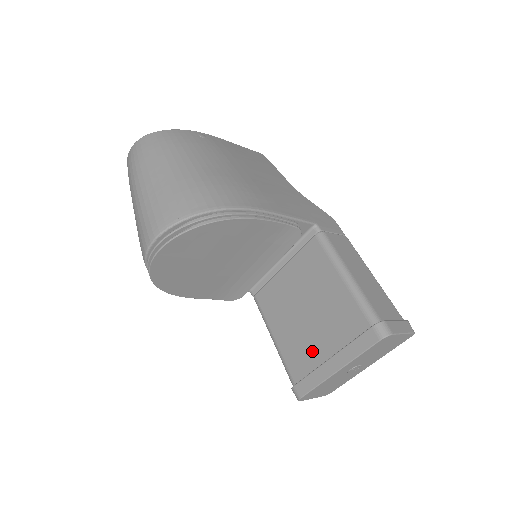
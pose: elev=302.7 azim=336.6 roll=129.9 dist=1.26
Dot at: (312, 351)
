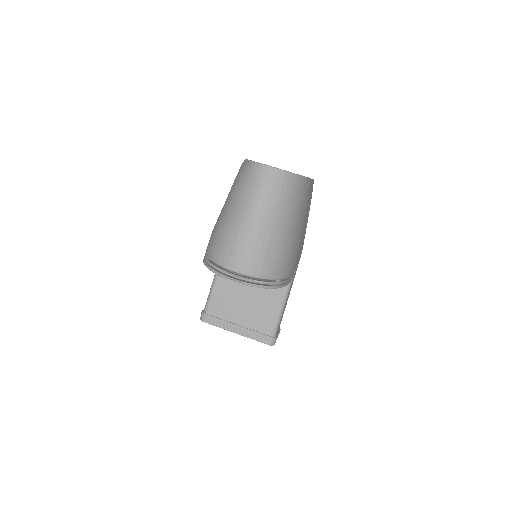
Dot at: (232, 312)
